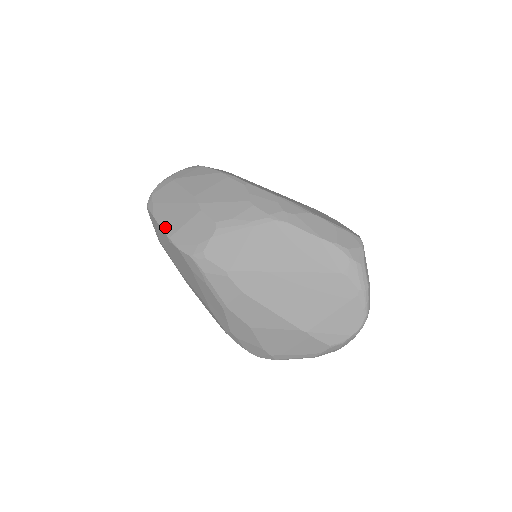
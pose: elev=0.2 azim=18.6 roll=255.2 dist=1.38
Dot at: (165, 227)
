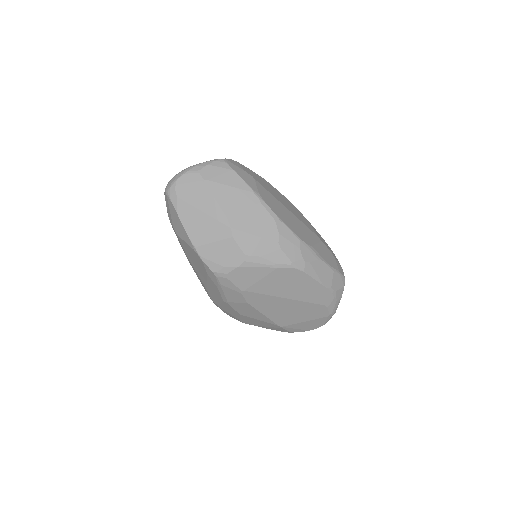
Dot at: (191, 233)
